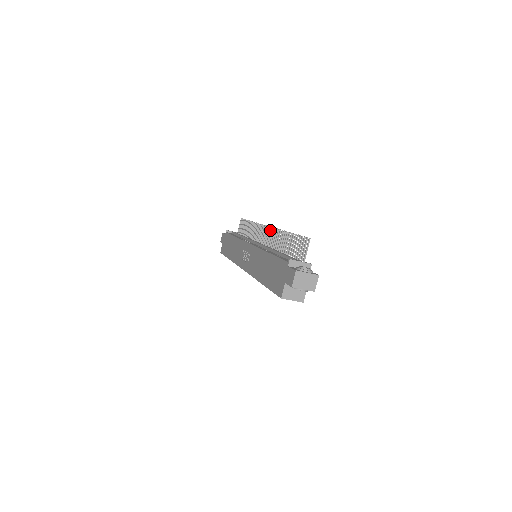
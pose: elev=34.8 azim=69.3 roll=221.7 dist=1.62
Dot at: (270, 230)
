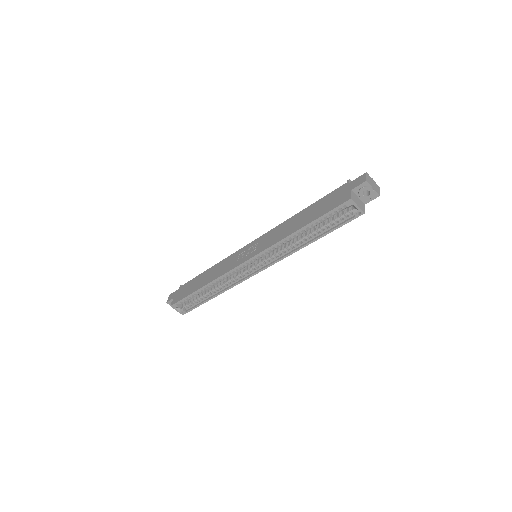
Dot at: occluded
